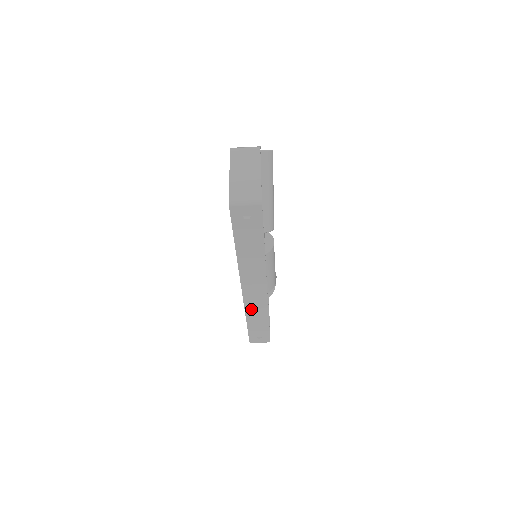
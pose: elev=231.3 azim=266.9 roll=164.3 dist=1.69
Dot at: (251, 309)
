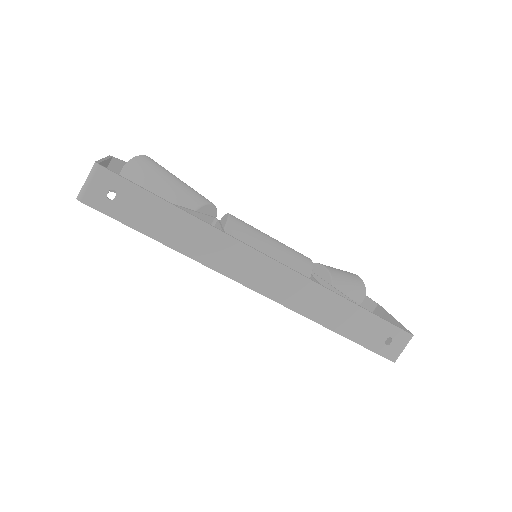
Dot at: (308, 307)
